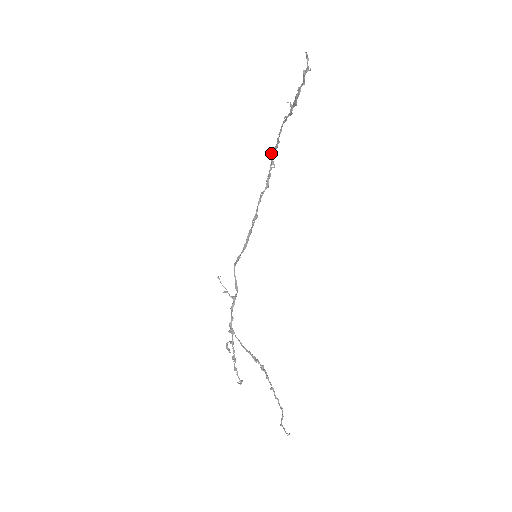
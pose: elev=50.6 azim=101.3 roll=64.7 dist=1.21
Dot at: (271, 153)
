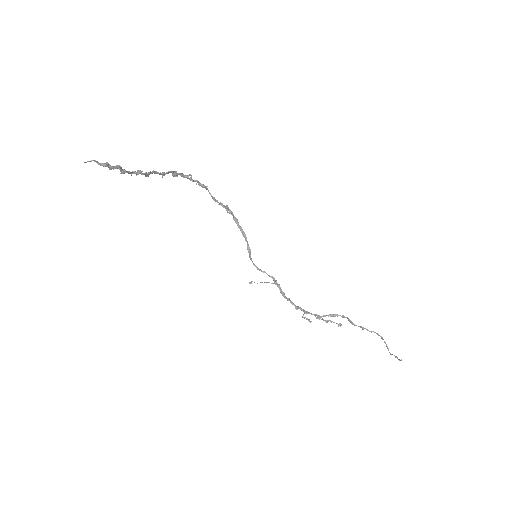
Dot at: occluded
